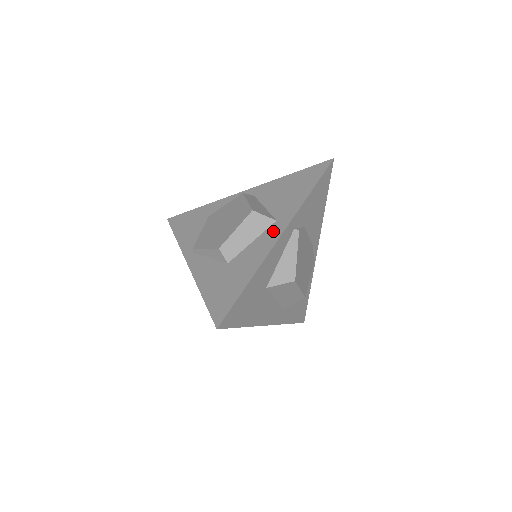
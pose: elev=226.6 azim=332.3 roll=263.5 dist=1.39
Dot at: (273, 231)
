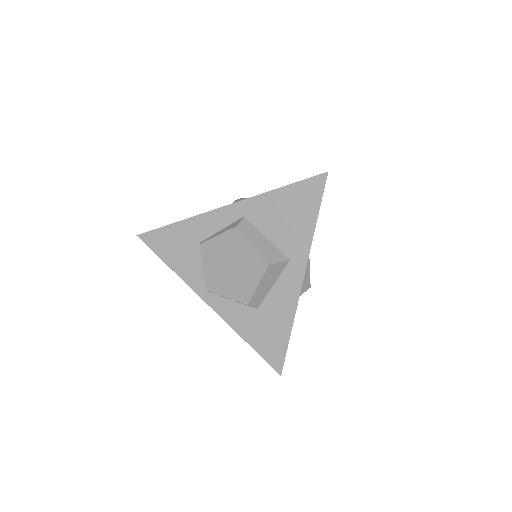
Dot at: (292, 274)
